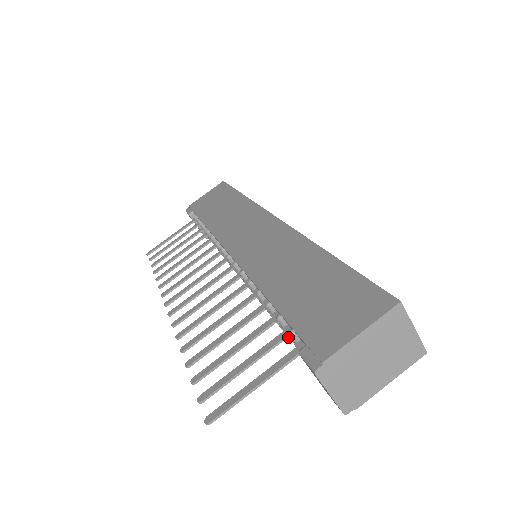
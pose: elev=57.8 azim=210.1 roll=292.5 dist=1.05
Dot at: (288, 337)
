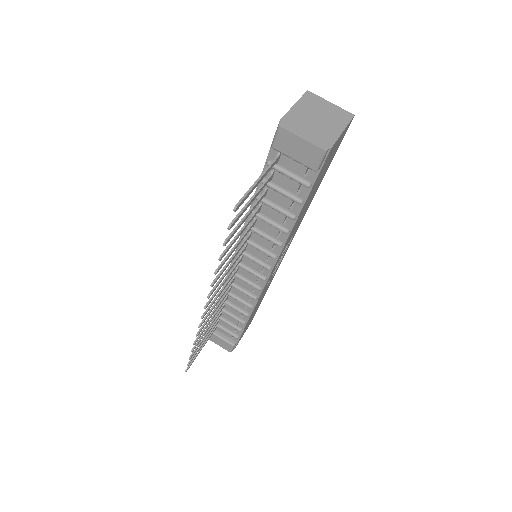
Dot at: (271, 174)
